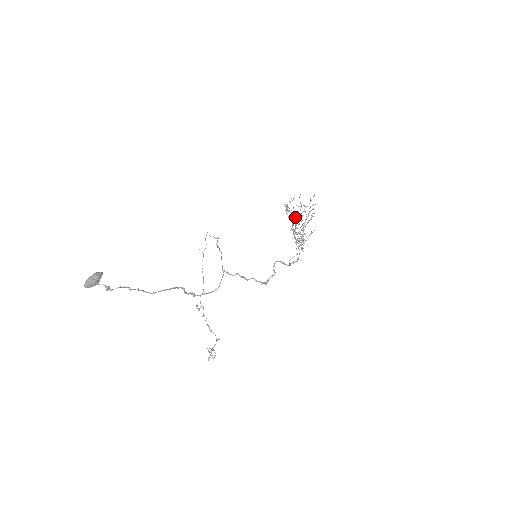
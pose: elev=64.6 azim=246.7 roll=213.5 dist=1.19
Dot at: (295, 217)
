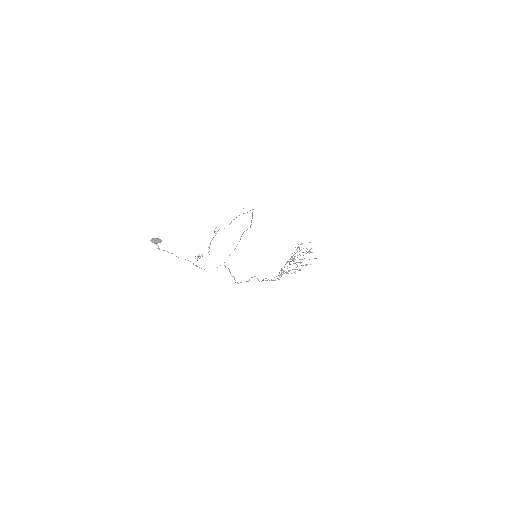
Dot at: occluded
